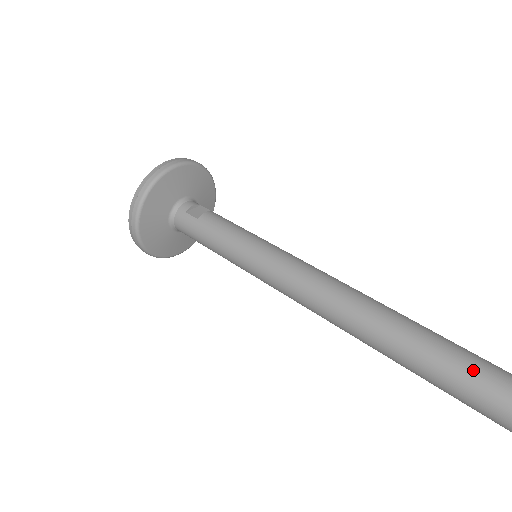
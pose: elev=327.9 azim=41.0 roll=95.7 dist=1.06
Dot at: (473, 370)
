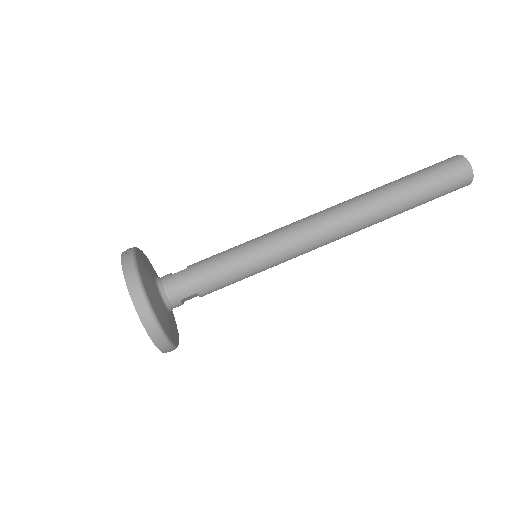
Dot at: (427, 167)
